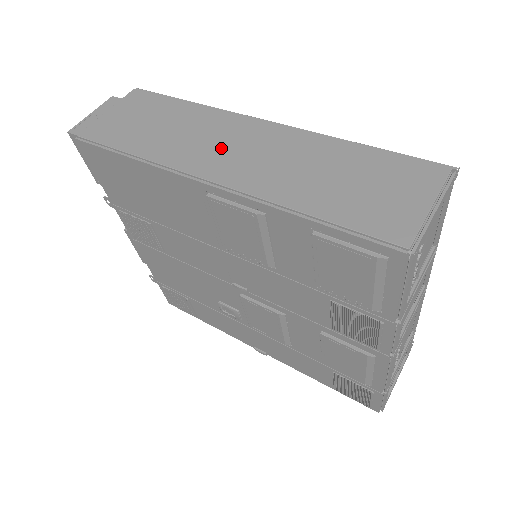
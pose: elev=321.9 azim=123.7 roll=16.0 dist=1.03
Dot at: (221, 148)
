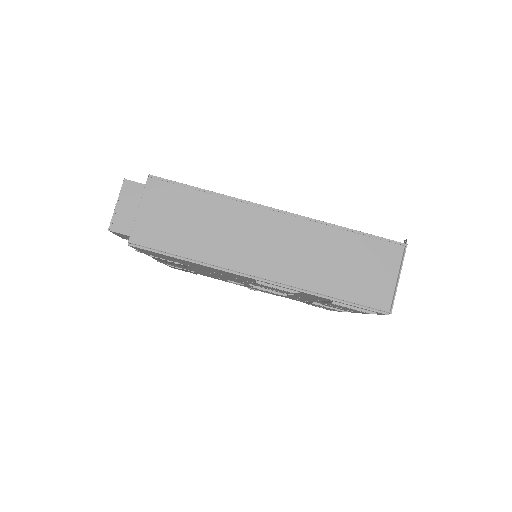
Dot at: (255, 244)
